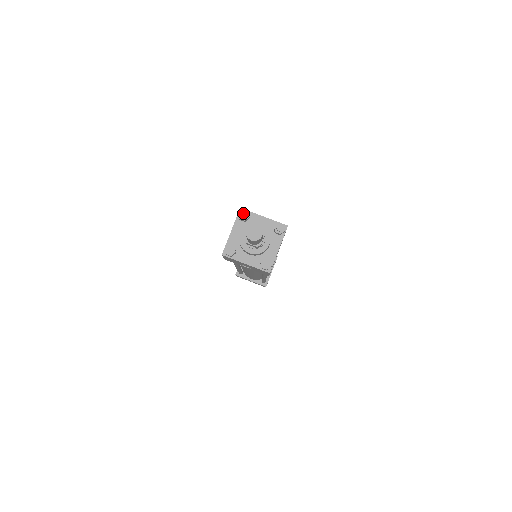
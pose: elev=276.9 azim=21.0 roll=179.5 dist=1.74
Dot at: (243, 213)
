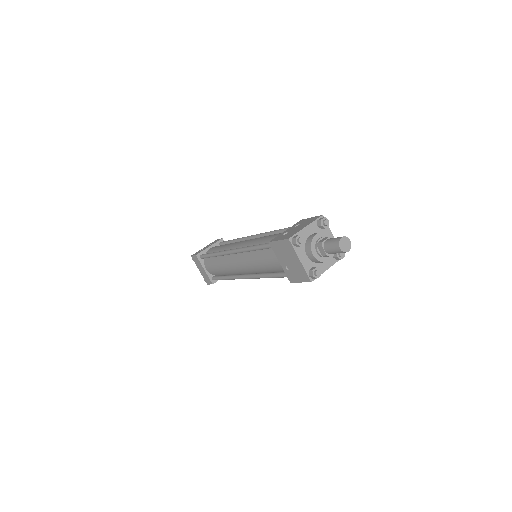
Dot at: (300, 240)
